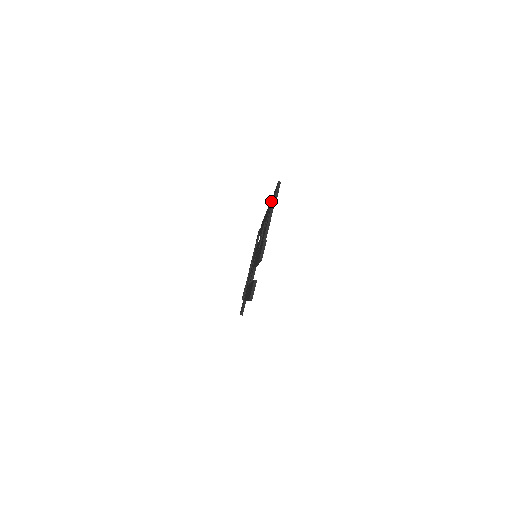
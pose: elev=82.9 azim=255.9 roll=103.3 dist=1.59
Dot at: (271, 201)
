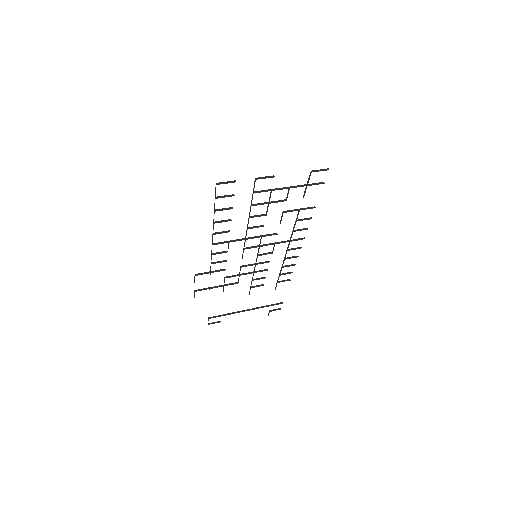
Dot at: (310, 207)
